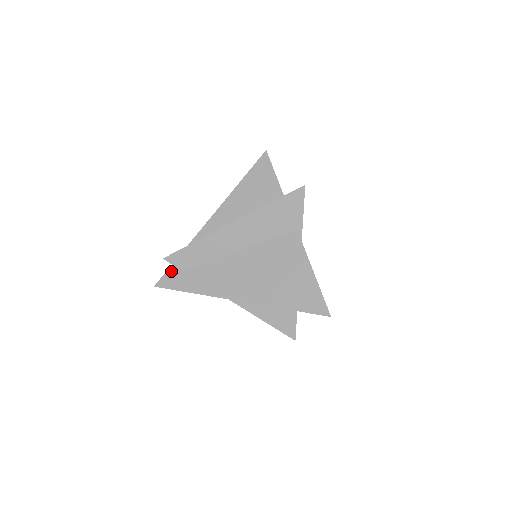
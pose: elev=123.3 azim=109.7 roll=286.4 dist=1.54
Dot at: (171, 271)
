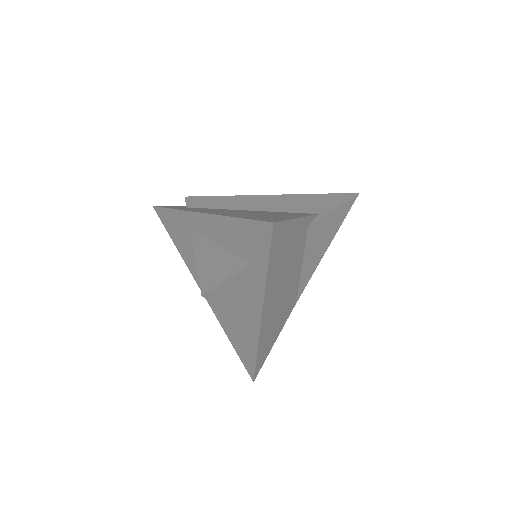
Dot at: (178, 206)
